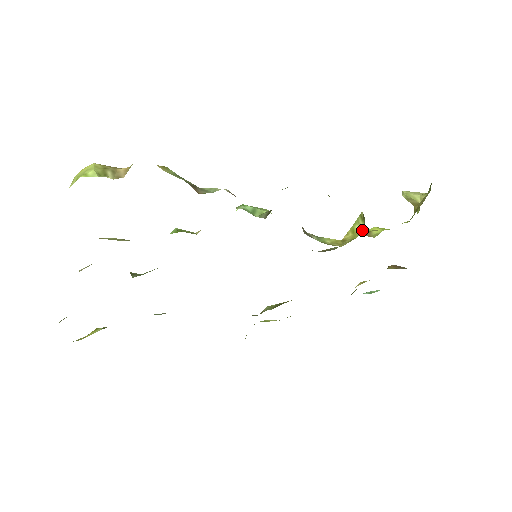
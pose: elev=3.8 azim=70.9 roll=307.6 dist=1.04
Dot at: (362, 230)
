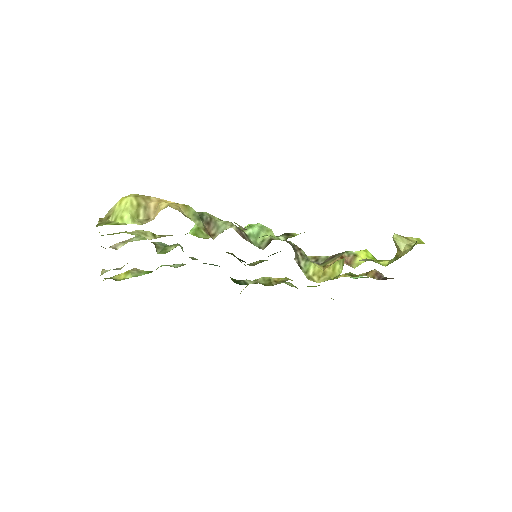
Dot at: (339, 273)
